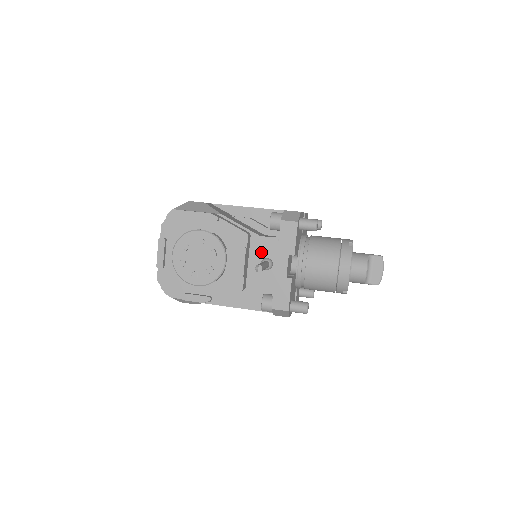
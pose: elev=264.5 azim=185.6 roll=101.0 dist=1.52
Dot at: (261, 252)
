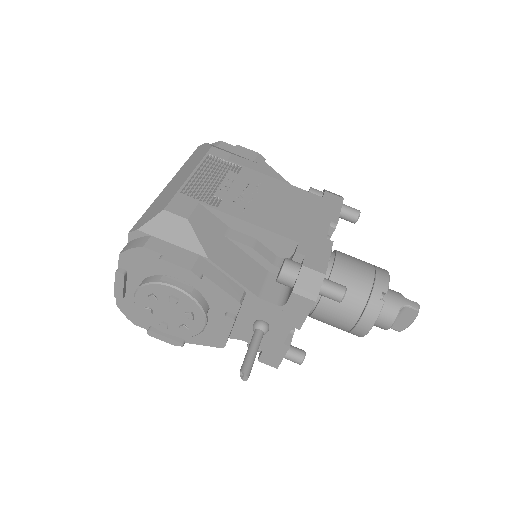
Dot at: (256, 313)
